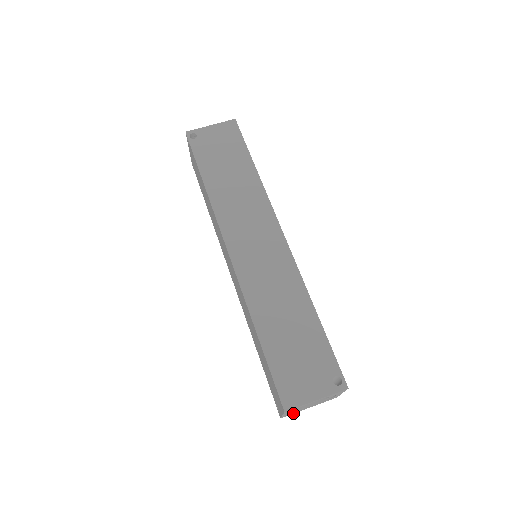
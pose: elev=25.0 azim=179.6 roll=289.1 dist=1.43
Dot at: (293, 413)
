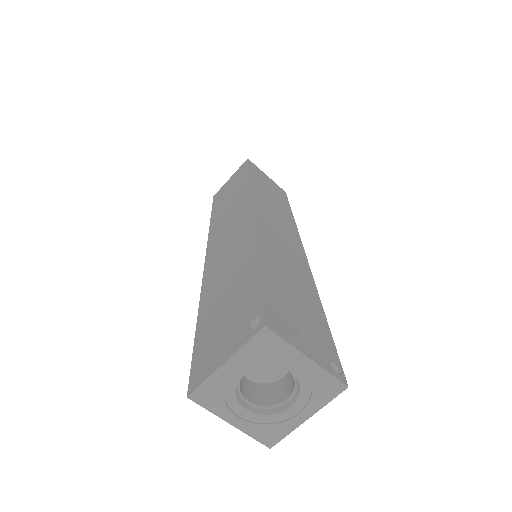
Dot at: (284, 434)
